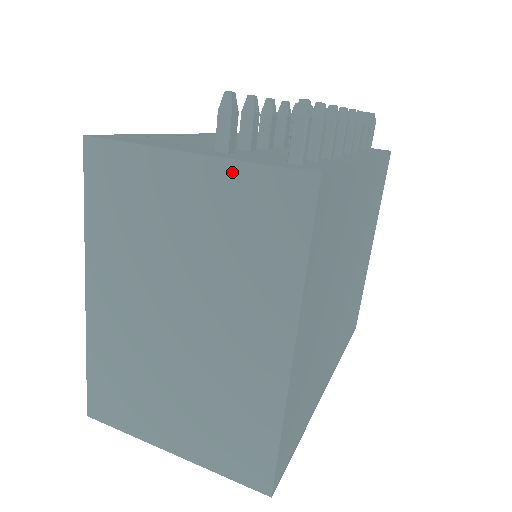
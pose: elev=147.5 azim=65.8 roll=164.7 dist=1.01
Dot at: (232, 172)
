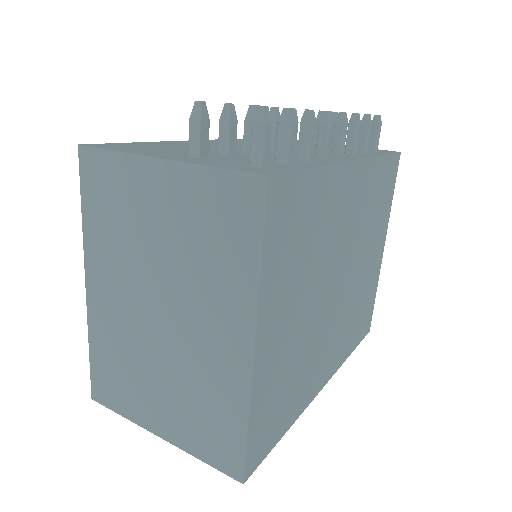
Dot at: (195, 175)
